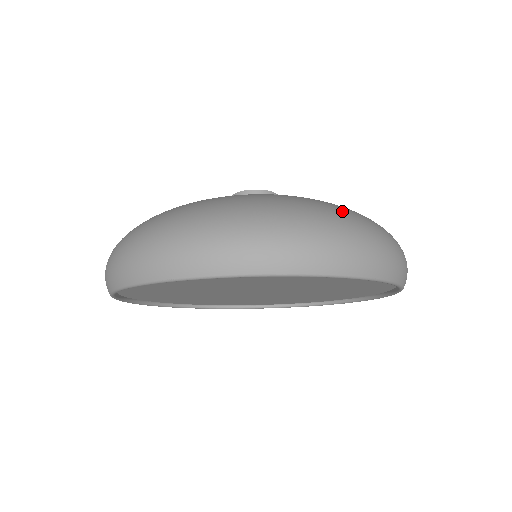
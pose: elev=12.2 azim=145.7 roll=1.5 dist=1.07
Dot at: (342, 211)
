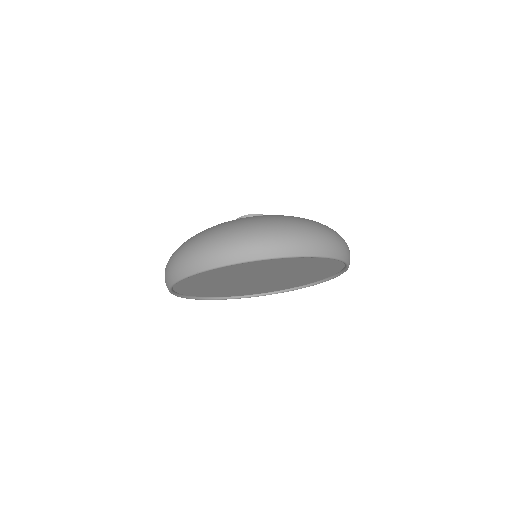
Dot at: (238, 225)
